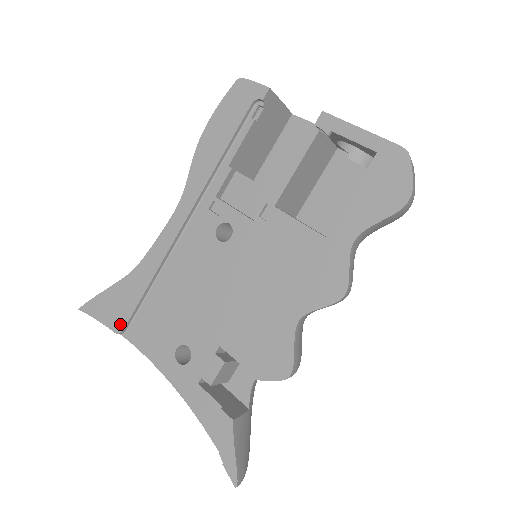
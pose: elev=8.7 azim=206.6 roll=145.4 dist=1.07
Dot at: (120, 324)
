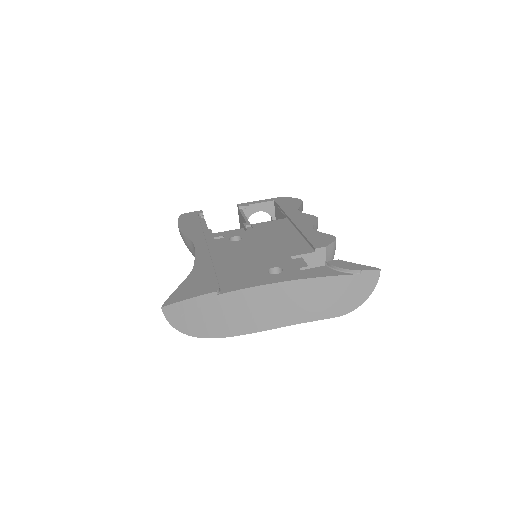
Dot at: (213, 287)
